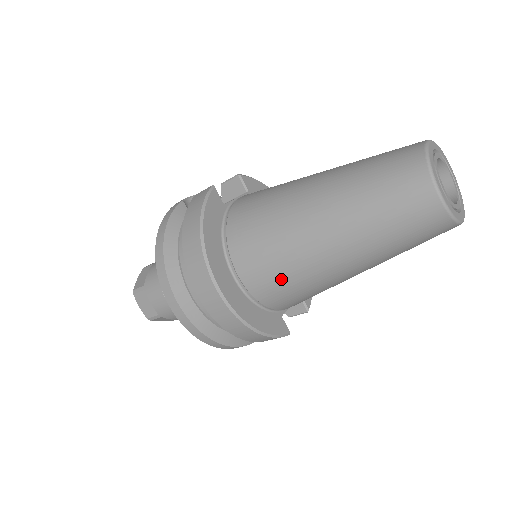
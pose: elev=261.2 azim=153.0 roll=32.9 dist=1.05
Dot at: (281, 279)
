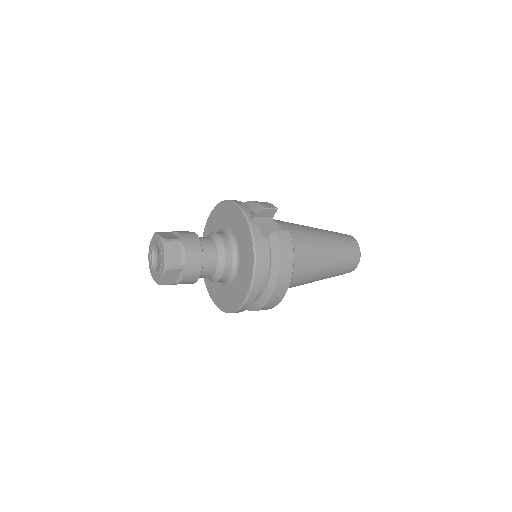
Dot at: (291, 287)
